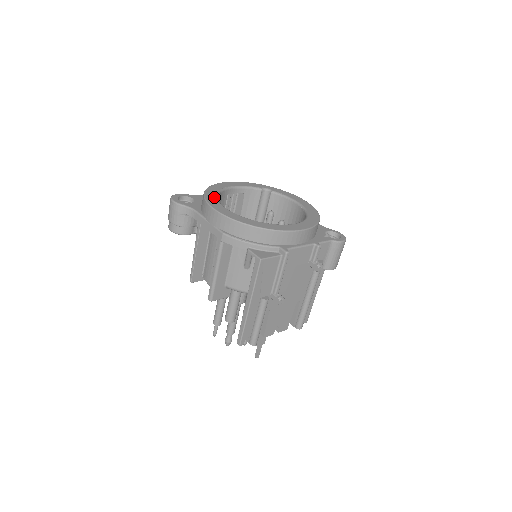
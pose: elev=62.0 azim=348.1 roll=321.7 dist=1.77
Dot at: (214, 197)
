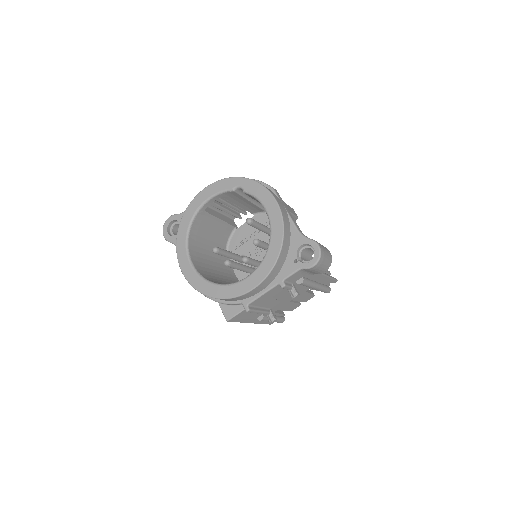
Dot at: (184, 243)
